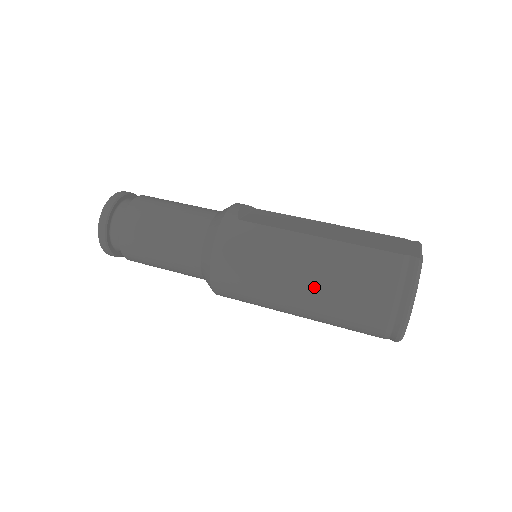
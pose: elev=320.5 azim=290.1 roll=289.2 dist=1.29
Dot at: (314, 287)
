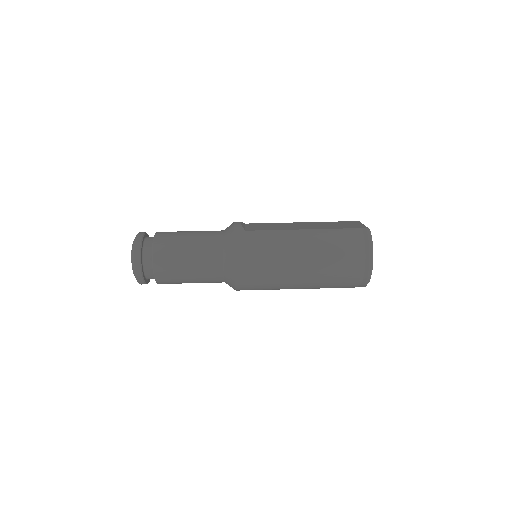
Dot at: (311, 262)
